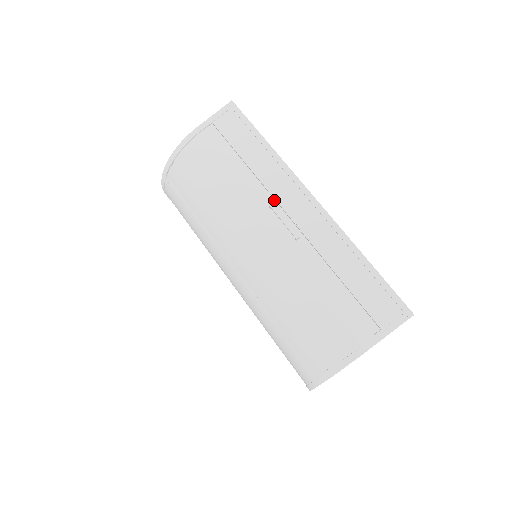
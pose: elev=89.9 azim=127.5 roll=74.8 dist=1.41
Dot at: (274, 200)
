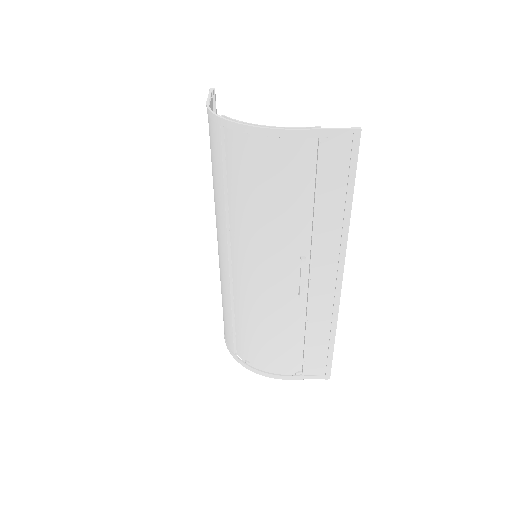
Dot at: (310, 252)
